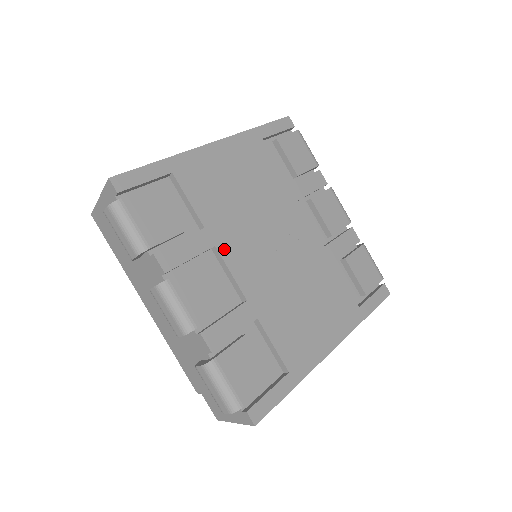
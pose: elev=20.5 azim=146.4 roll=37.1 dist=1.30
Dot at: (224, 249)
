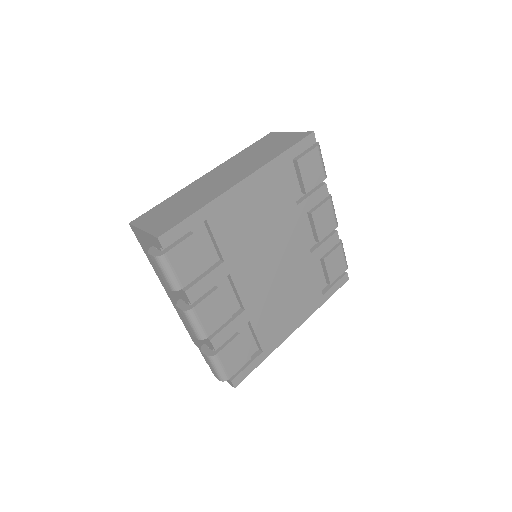
Dot at: (236, 275)
